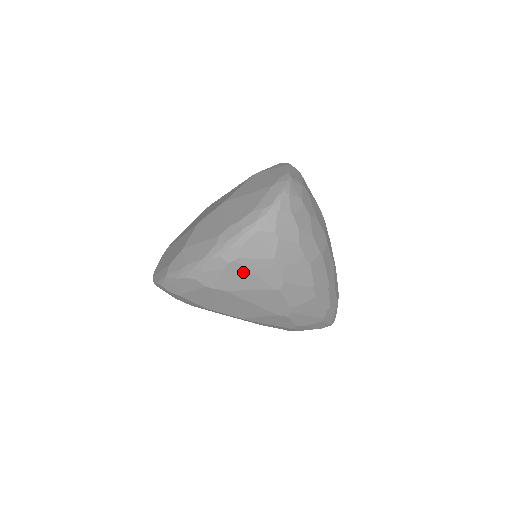
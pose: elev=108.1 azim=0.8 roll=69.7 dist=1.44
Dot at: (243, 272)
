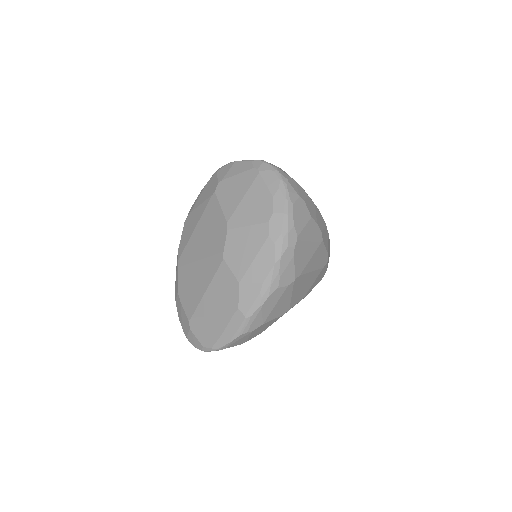
Dot at: (303, 246)
